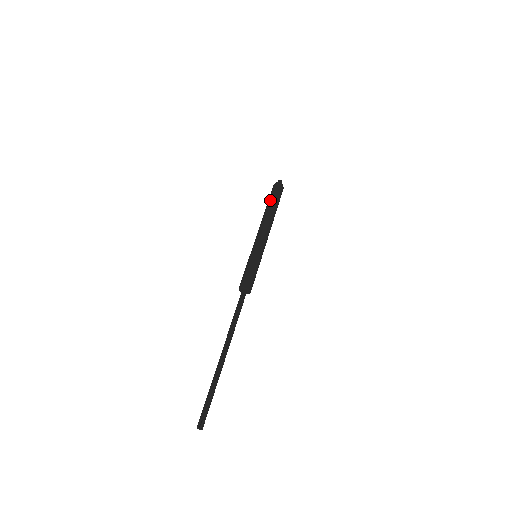
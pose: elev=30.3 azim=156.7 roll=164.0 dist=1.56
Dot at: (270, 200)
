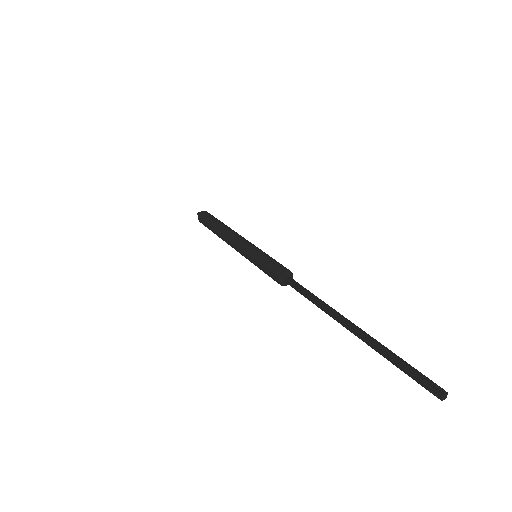
Dot at: (209, 227)
